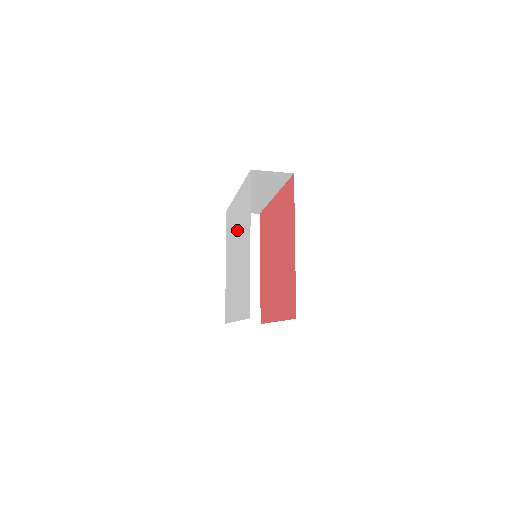
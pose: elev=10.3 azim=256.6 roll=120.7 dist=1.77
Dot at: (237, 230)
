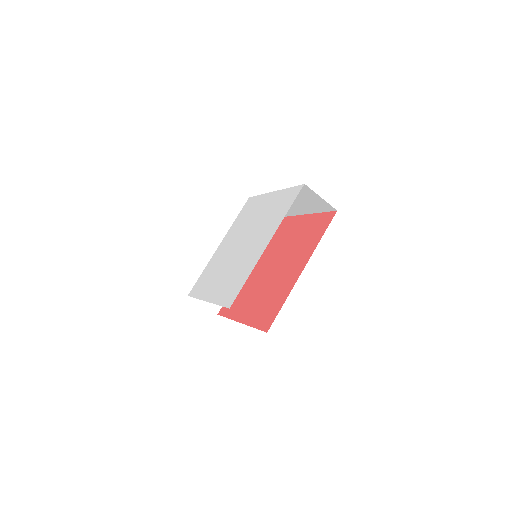
Dot at: (234, 240)
